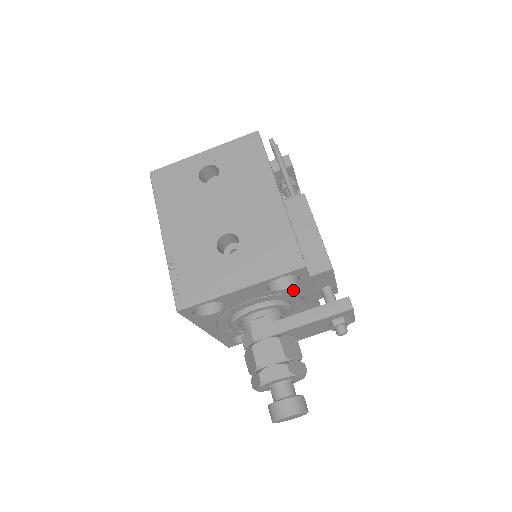
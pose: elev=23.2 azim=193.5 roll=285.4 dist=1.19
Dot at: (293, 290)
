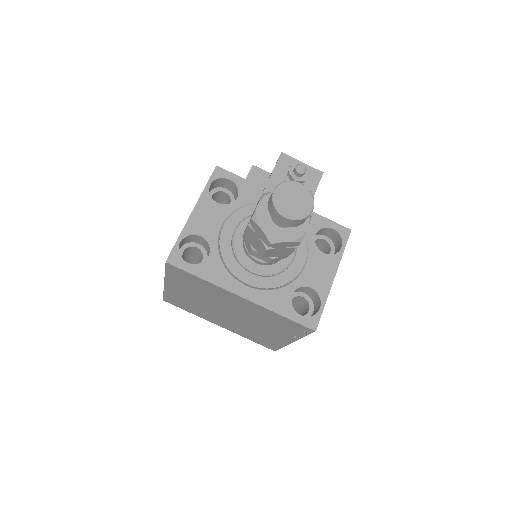
Dot at: (248, 198)
